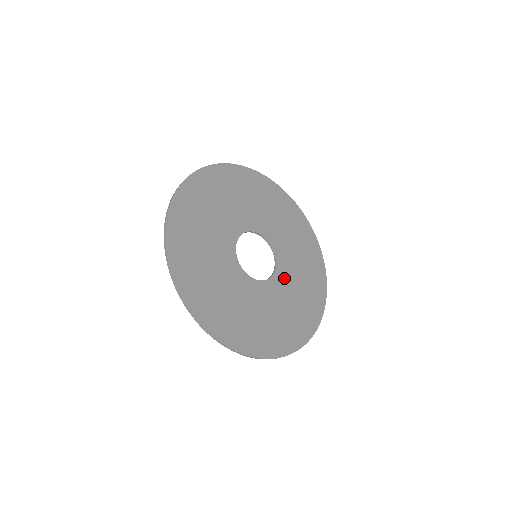
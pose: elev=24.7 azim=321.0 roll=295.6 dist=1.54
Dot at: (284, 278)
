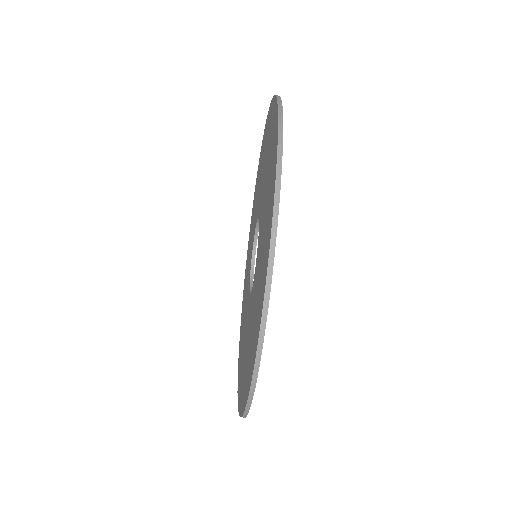
Dot at: occluded
